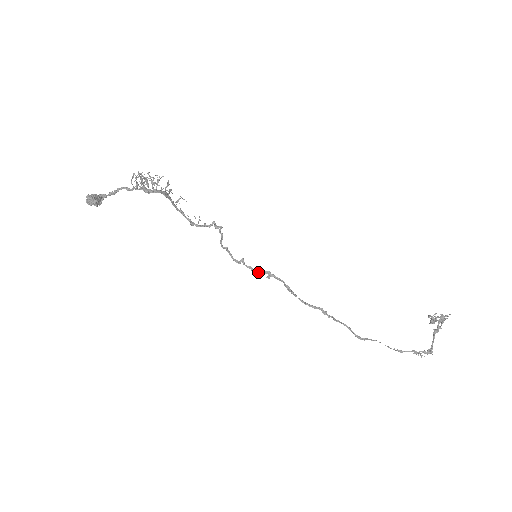
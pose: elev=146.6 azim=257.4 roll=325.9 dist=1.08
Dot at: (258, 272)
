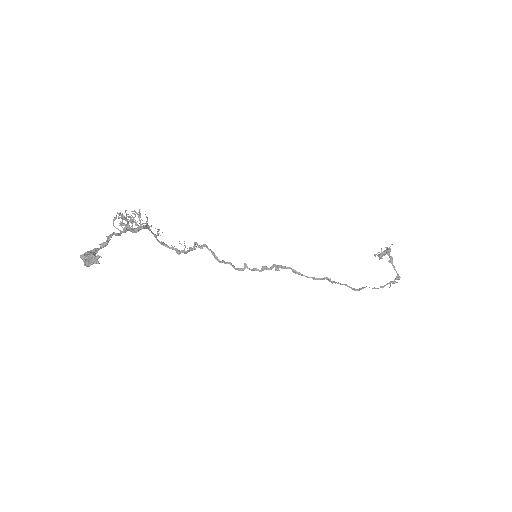
Dot at: occluded
